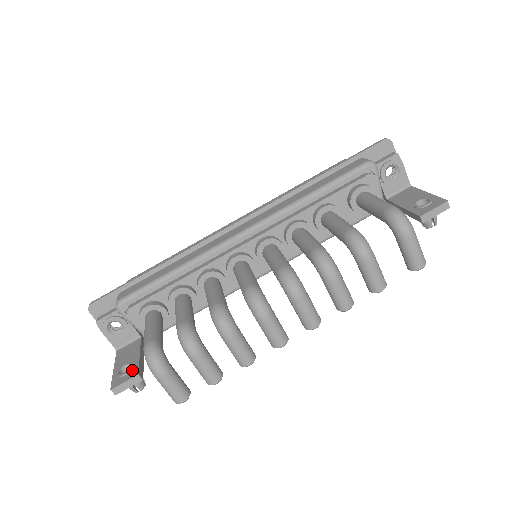
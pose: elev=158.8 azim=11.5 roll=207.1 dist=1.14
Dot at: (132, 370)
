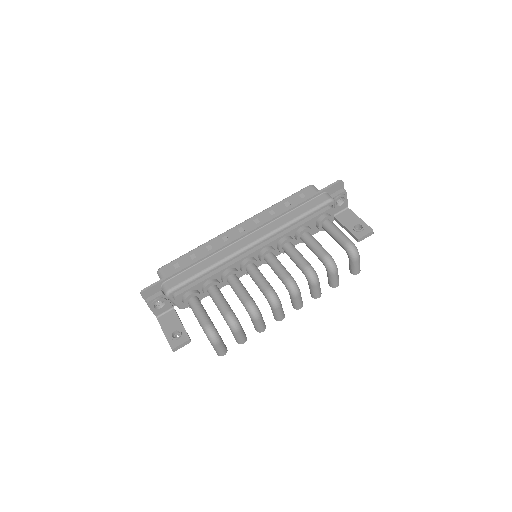
Dot at: (182, 335)
